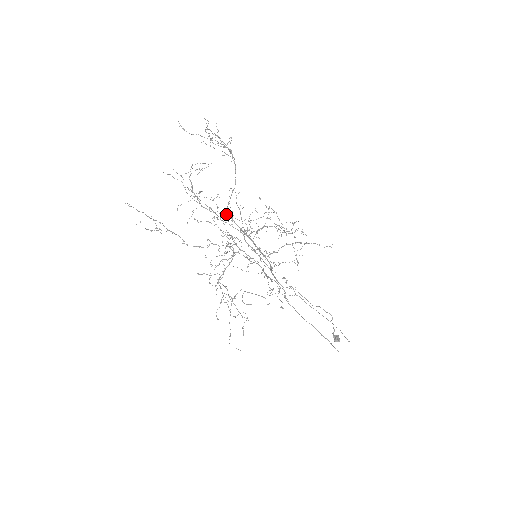
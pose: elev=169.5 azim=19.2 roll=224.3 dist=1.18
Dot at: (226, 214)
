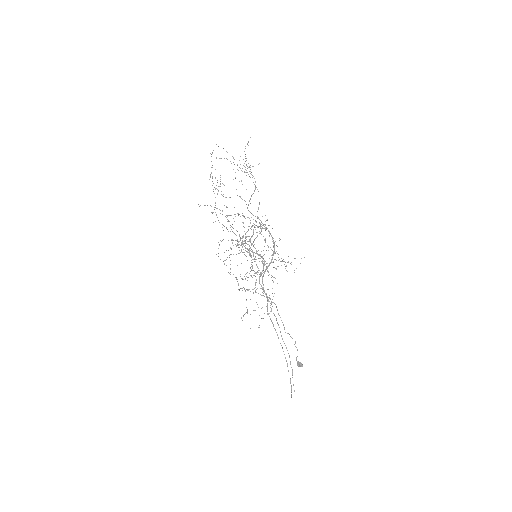
Dot at: occluded
